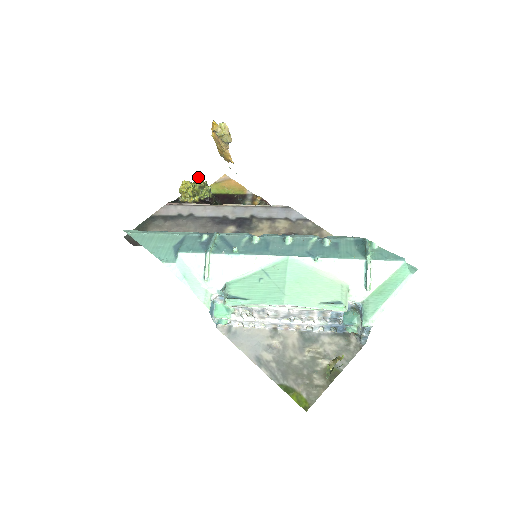
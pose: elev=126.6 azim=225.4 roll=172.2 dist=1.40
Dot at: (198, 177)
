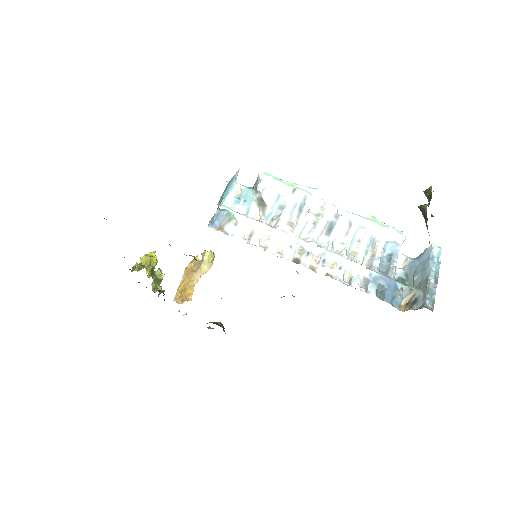
Dot at: (161, 270)
